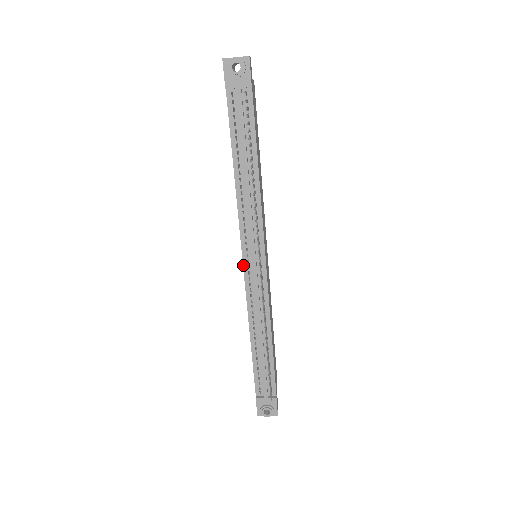
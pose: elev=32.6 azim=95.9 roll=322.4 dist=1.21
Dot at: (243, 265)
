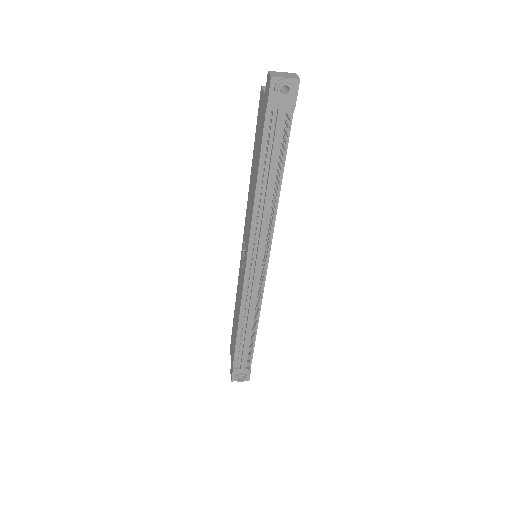
Dot at: (246, 267)
